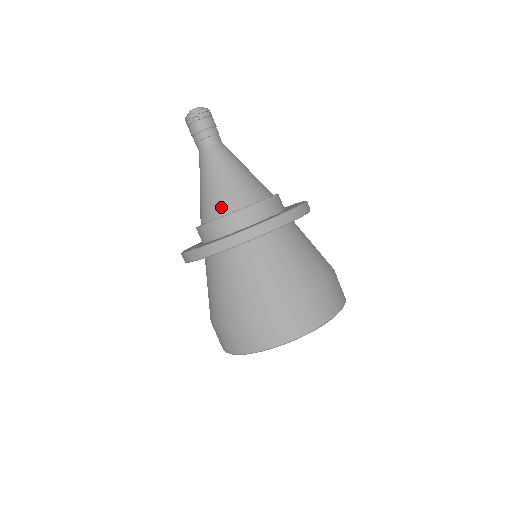
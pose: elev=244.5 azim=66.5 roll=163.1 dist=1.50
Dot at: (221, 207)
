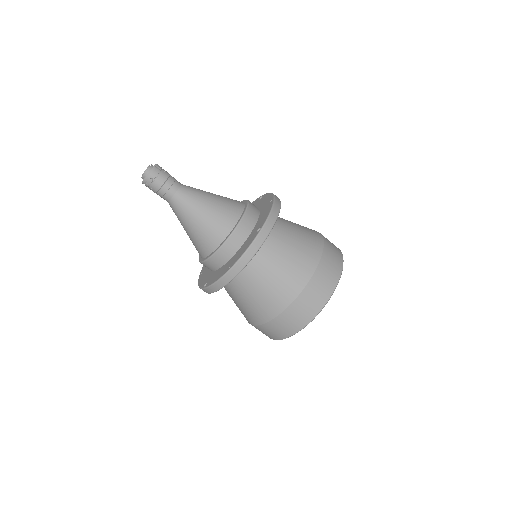
Dot at: (209, 244)
